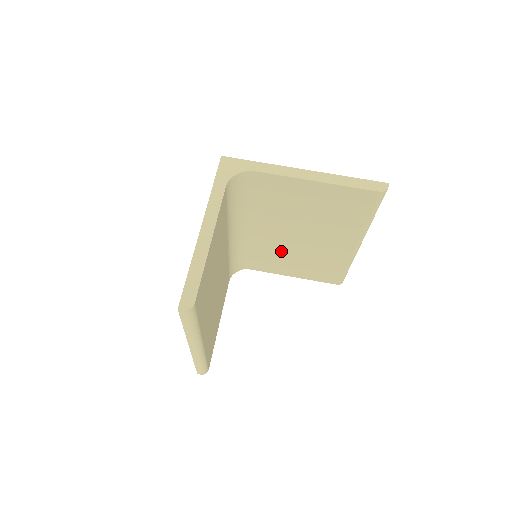
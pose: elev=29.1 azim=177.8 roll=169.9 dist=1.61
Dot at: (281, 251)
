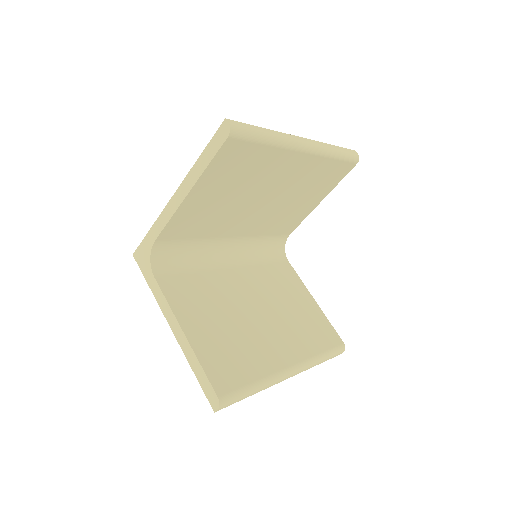
Dot at: (277, 213)
